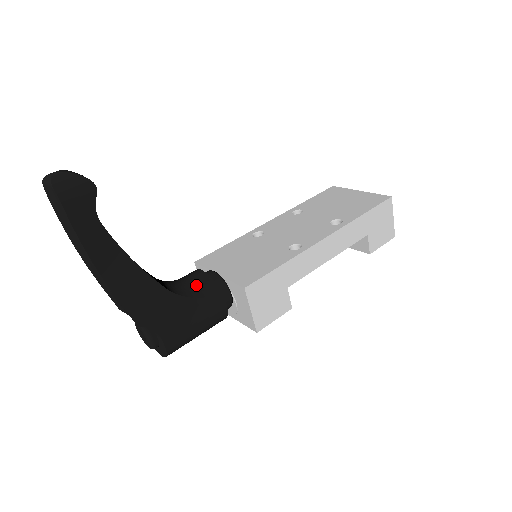
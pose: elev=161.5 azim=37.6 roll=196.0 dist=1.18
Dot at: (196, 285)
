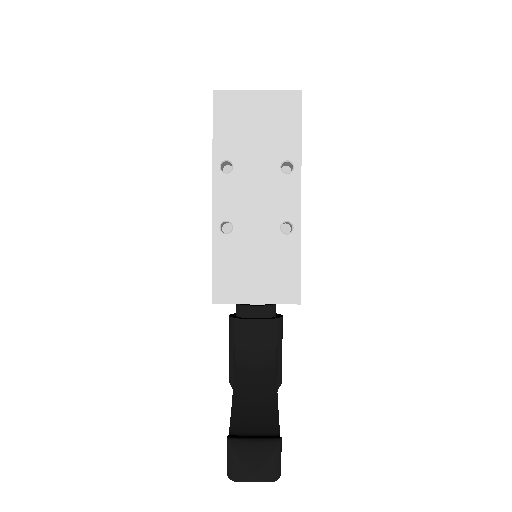
Dot at: (269, 336)
